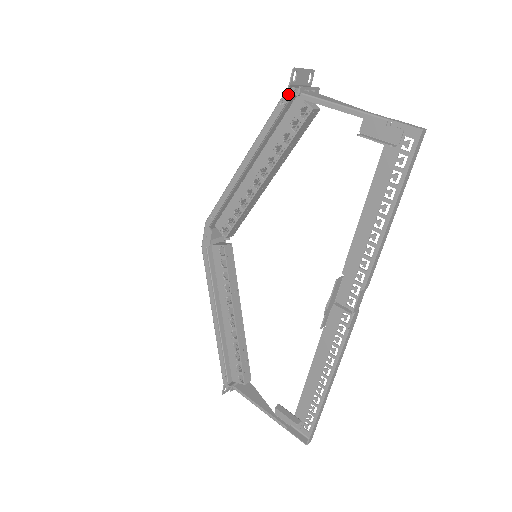
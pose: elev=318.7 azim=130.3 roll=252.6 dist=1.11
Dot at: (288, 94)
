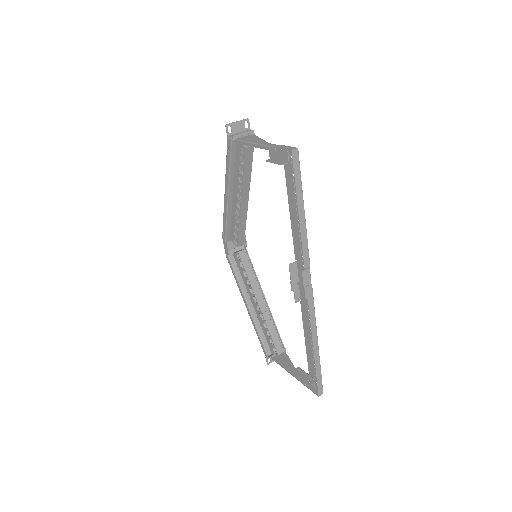
Dot at: (229, 142)
